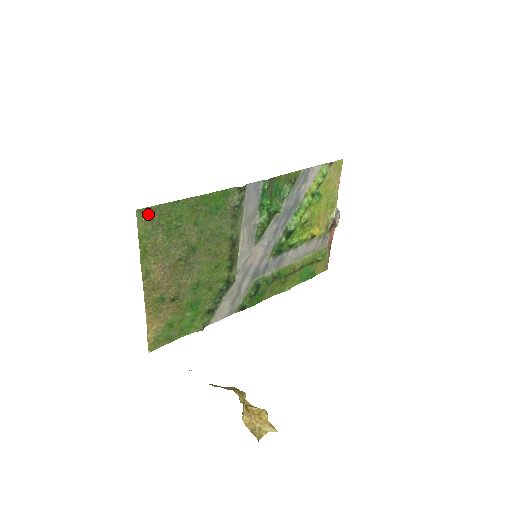
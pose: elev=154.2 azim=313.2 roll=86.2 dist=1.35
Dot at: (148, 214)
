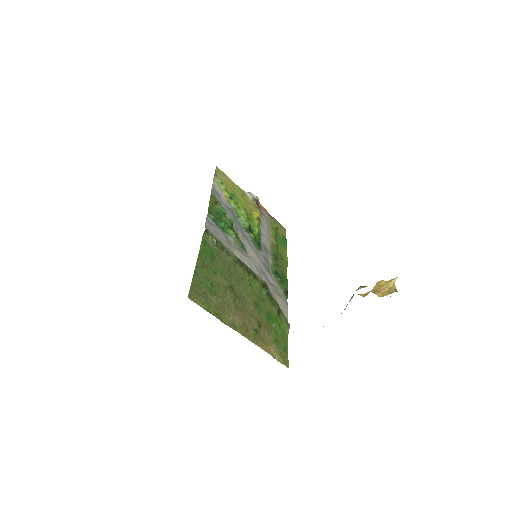
Dot at: (194, 294)
